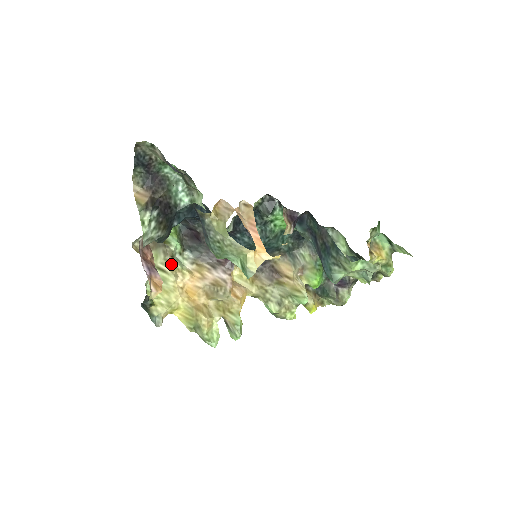
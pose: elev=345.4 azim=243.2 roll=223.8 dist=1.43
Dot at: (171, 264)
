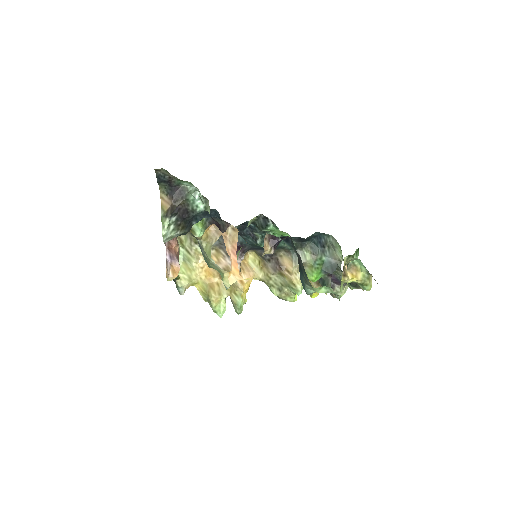
Dot at: (195, 249)
